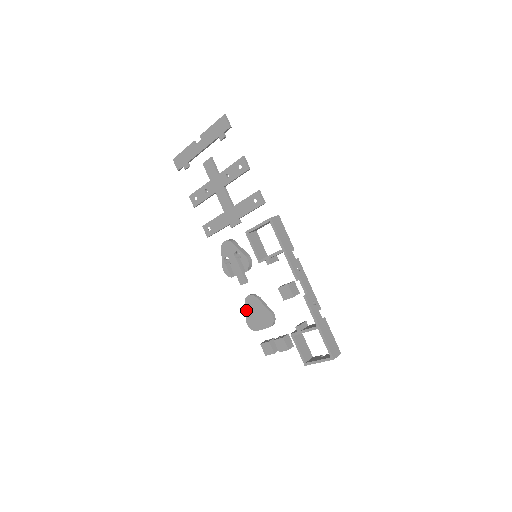
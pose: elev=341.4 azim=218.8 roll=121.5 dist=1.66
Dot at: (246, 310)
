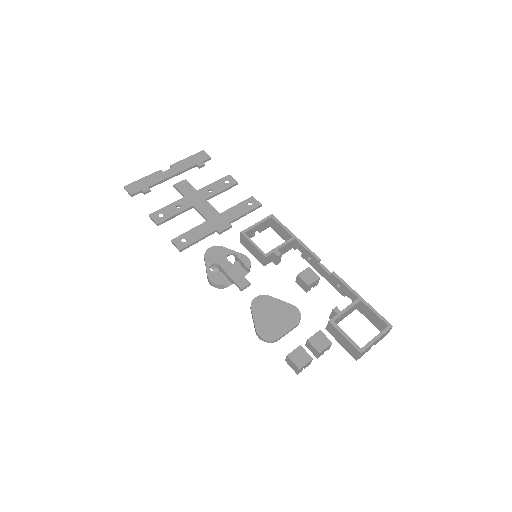
Dot at: (255, 317)
